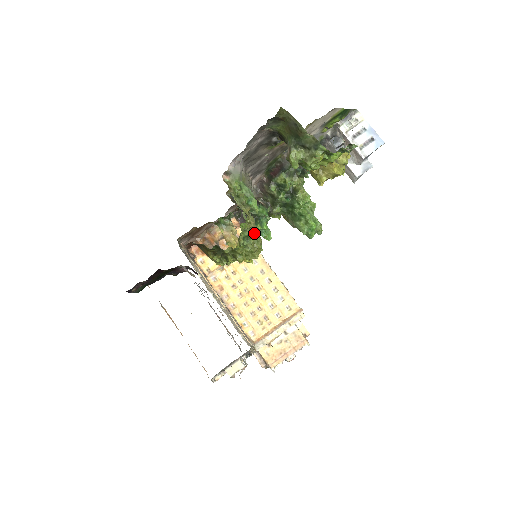
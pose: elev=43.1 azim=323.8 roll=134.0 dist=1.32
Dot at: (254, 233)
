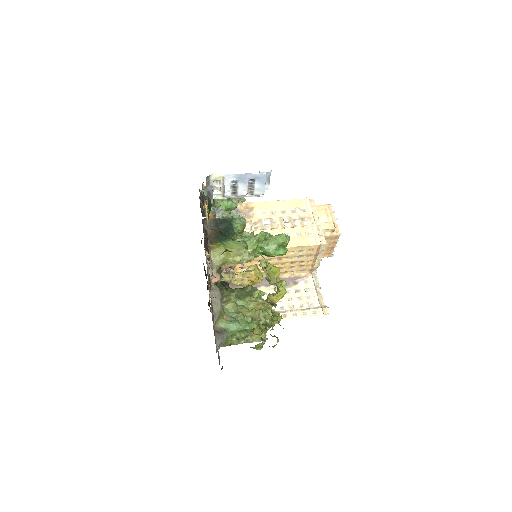
Dot at: (265, 320)
